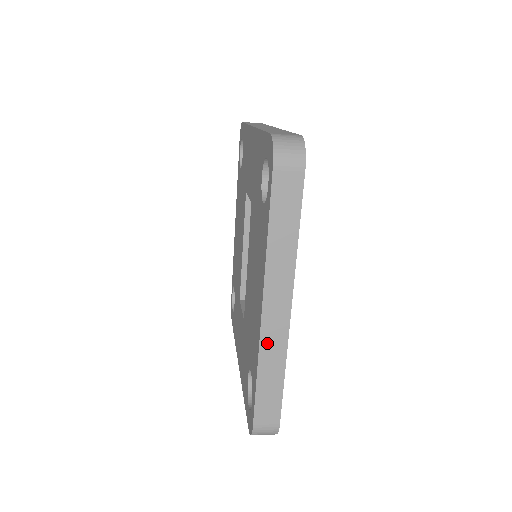
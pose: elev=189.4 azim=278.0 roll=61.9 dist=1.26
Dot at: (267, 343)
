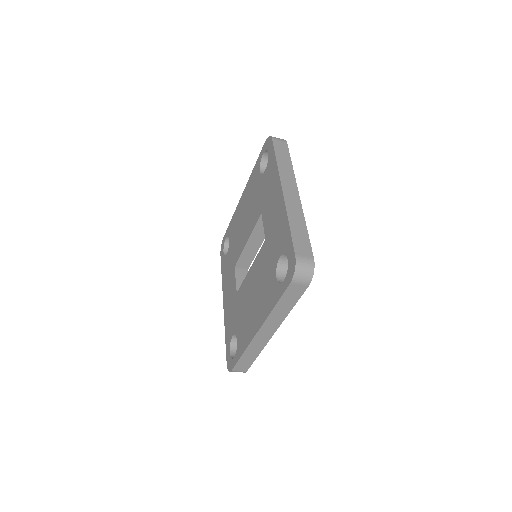
Dot at: (254, 344)
